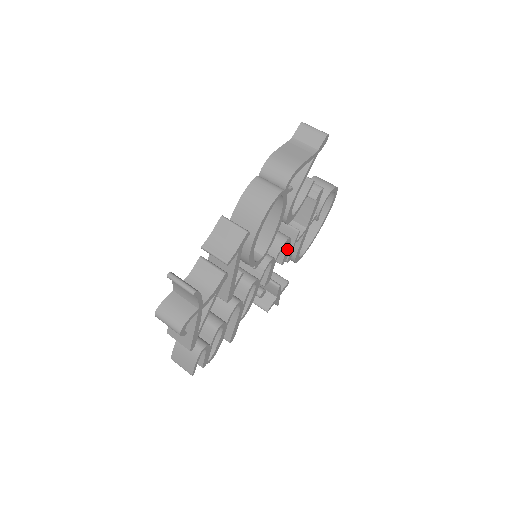
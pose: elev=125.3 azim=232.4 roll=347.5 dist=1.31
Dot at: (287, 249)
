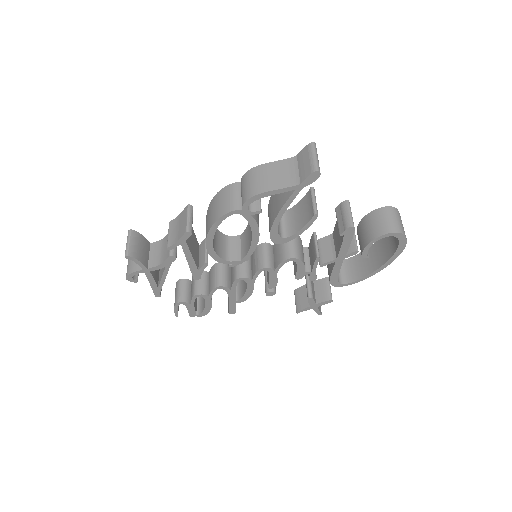
Dot at: (299, 267)
